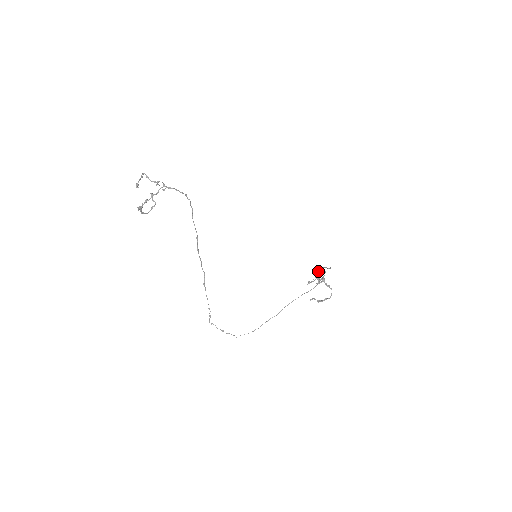
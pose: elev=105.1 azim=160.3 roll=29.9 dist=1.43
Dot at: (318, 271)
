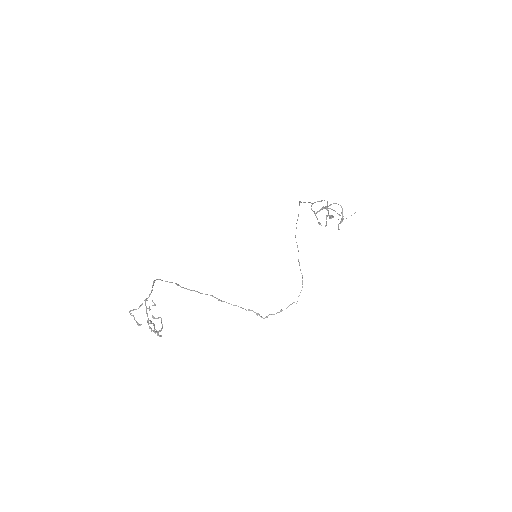
Dot at: (311, 209)
